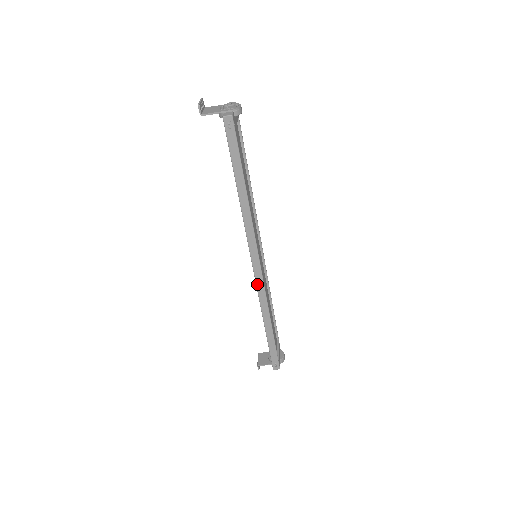
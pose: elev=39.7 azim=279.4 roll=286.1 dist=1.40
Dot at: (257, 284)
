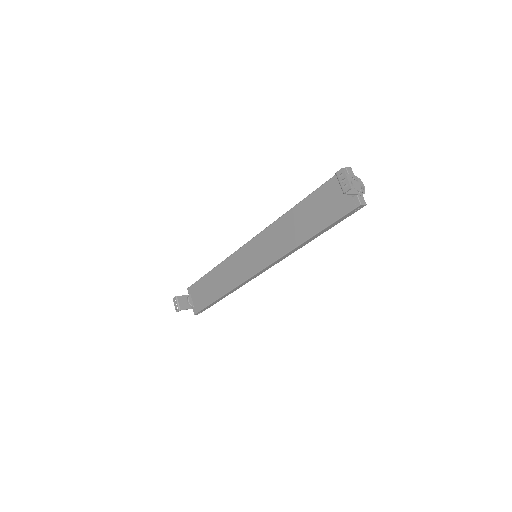
Dot at: (249, 279)
